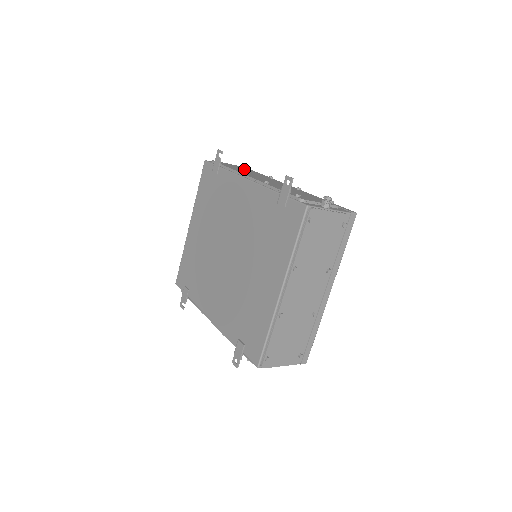
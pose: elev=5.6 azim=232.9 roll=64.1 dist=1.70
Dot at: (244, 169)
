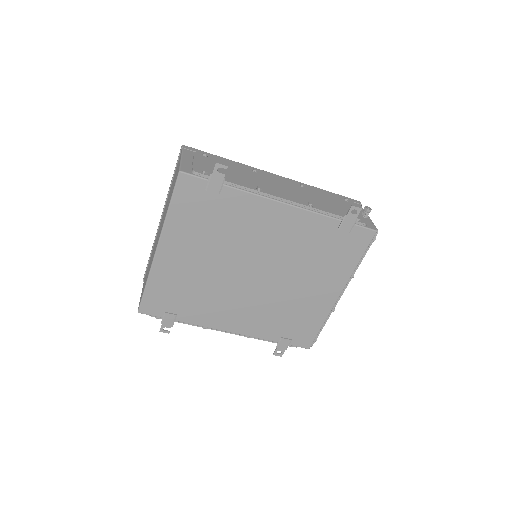
Dot at: occluded
